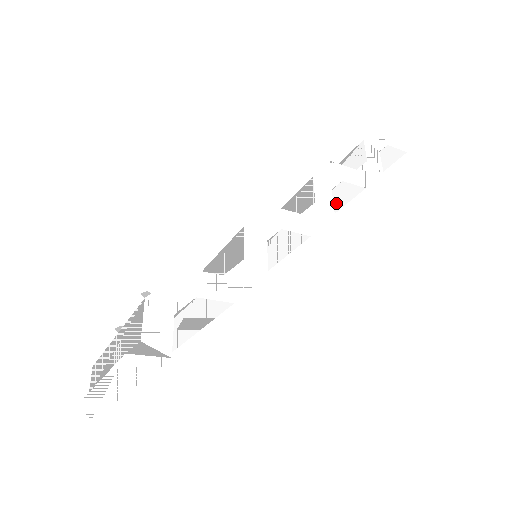
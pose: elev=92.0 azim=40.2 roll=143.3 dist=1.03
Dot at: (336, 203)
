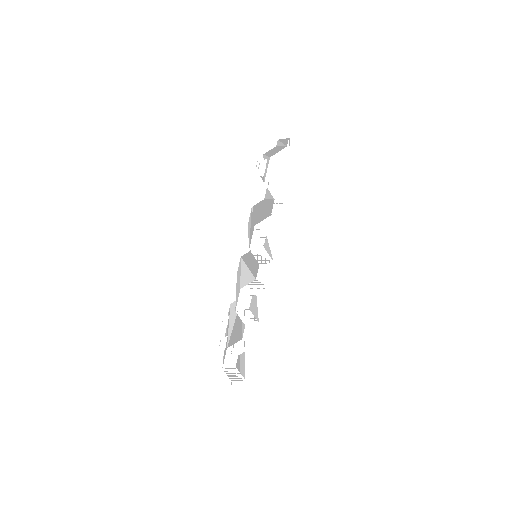
Dot at: occluded
